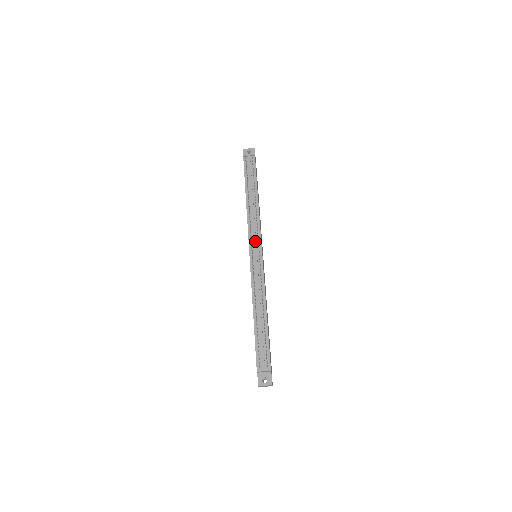
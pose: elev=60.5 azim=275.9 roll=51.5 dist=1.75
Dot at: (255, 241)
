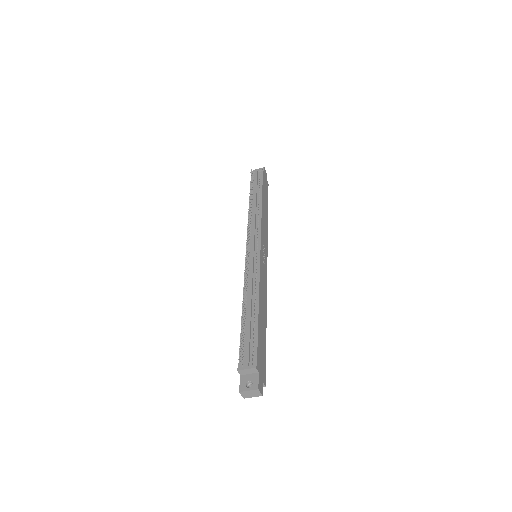
Dot at: (253, 237)
